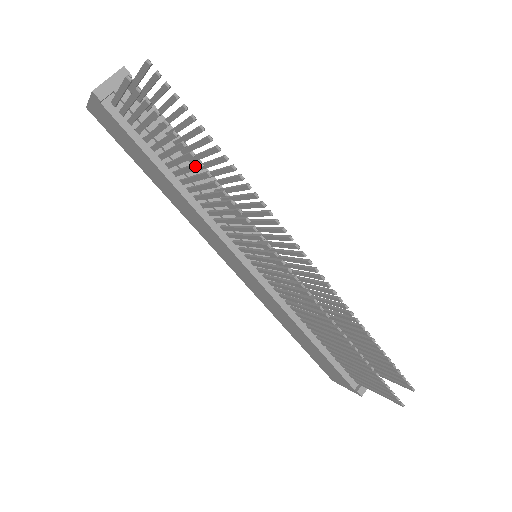
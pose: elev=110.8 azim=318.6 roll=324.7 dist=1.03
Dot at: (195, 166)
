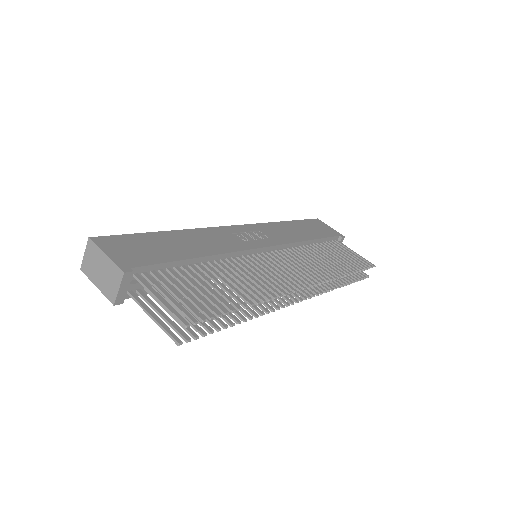
Dot at: (231, 317)
